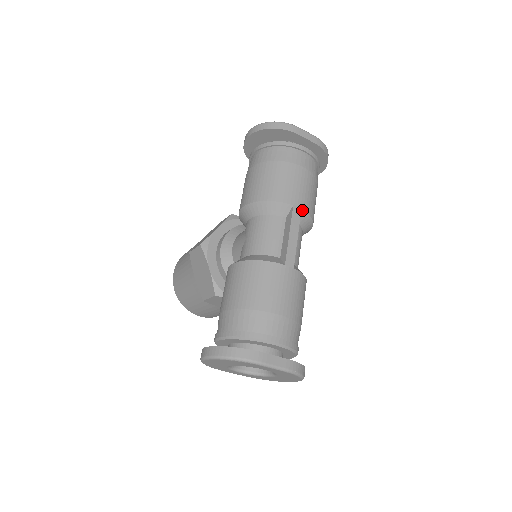
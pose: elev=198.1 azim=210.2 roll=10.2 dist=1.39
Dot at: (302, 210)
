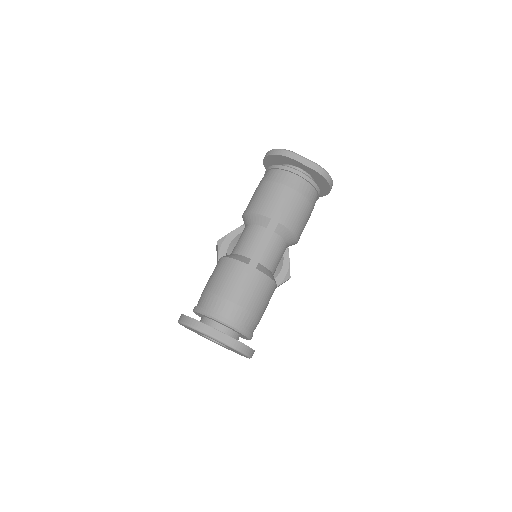
Dot at: (279, 223)
